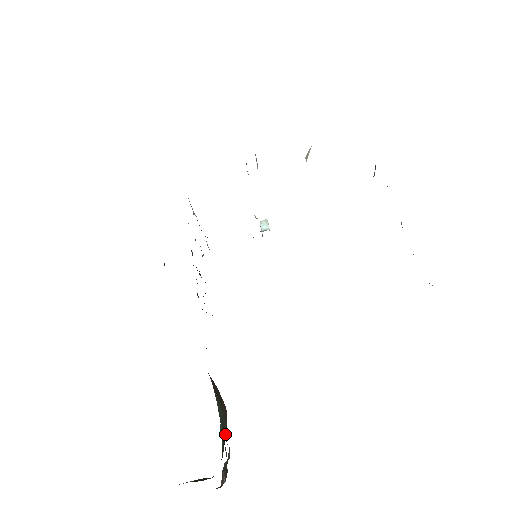
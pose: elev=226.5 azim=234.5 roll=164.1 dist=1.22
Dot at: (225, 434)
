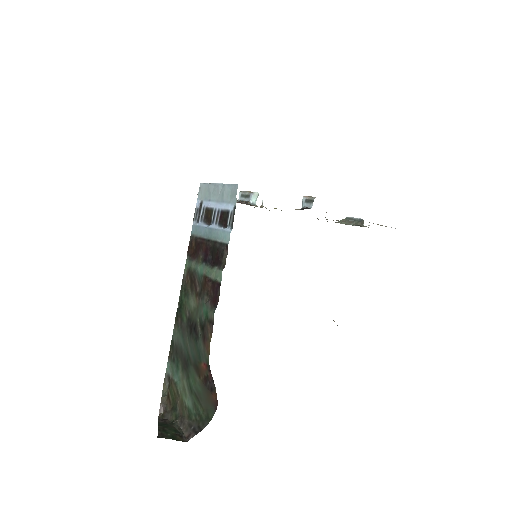
Dot at: (201, 409)
